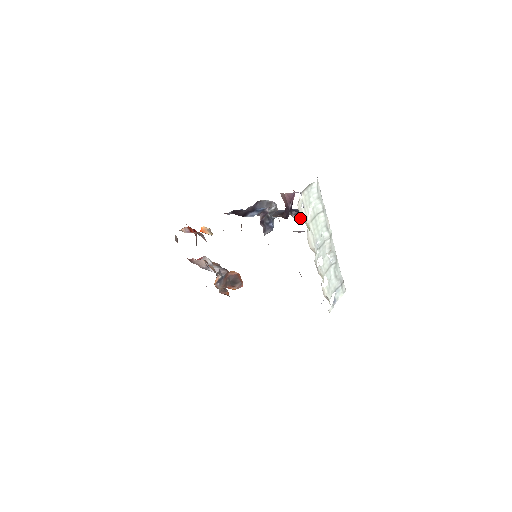
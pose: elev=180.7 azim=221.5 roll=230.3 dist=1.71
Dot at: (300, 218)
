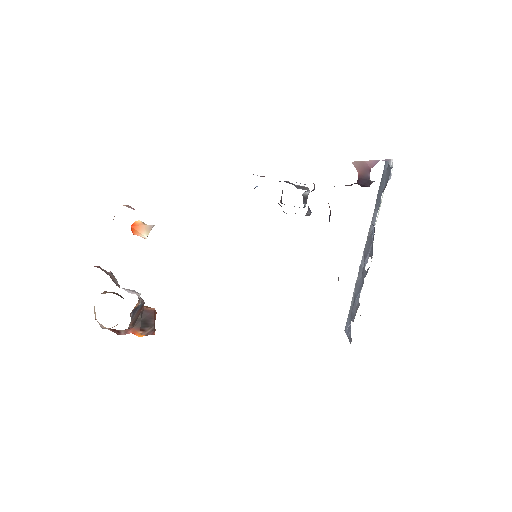
Dot at: occluded
